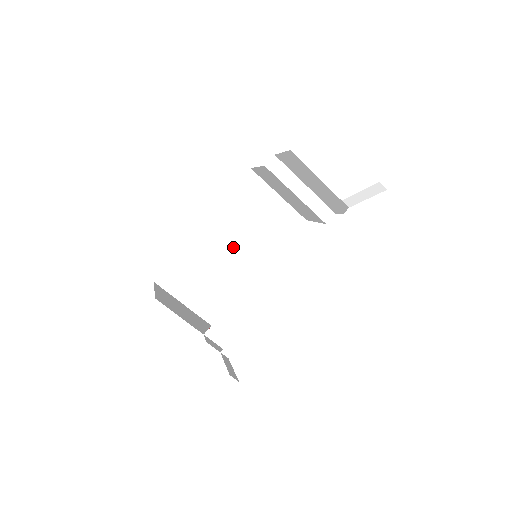
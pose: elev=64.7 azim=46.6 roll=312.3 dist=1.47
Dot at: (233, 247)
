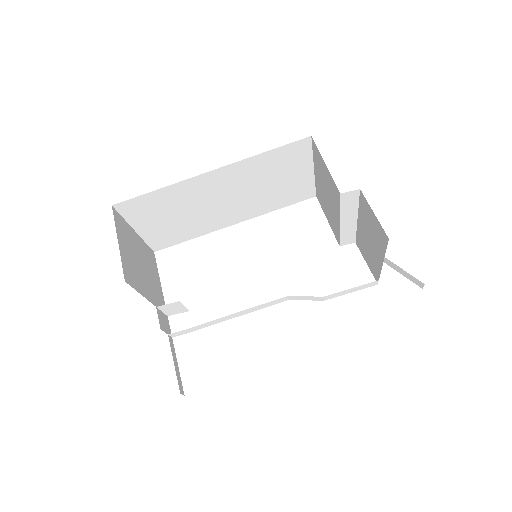
Dot at: (227, 198)
